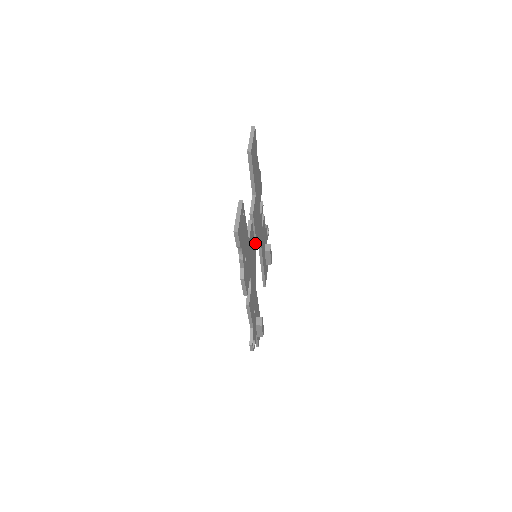
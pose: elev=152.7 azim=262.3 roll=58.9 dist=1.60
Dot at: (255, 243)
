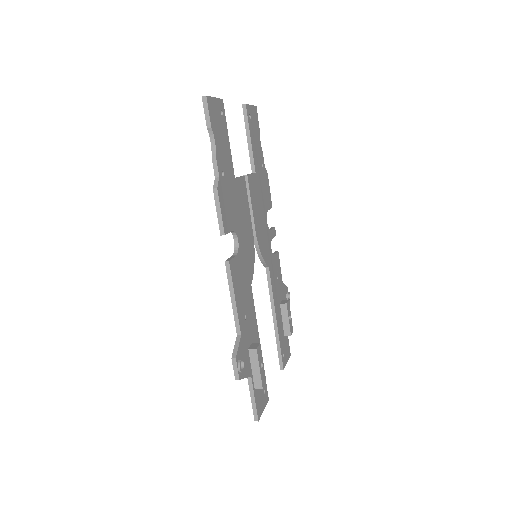
Dot at: (254, 234)
